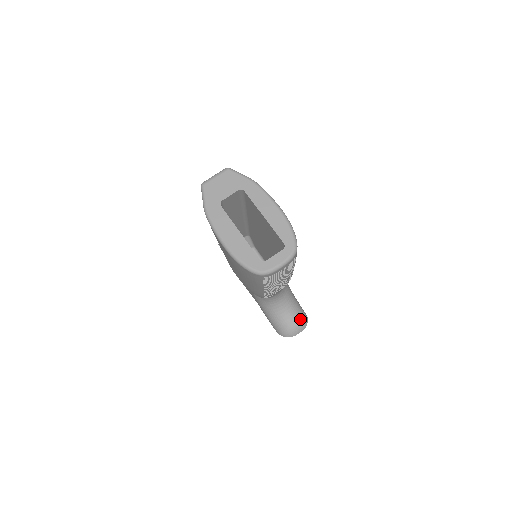
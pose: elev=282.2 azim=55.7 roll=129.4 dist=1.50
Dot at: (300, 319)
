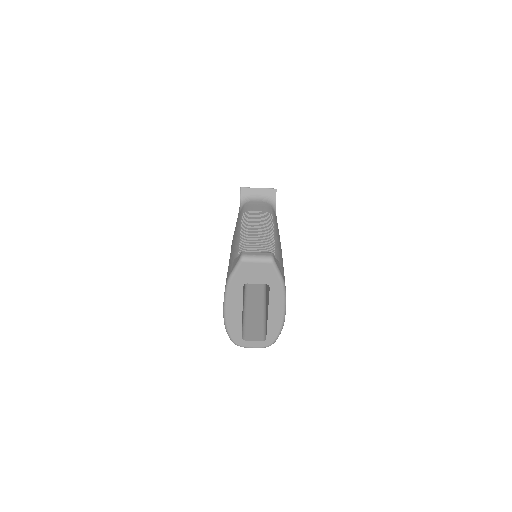
Dot at: occluded
